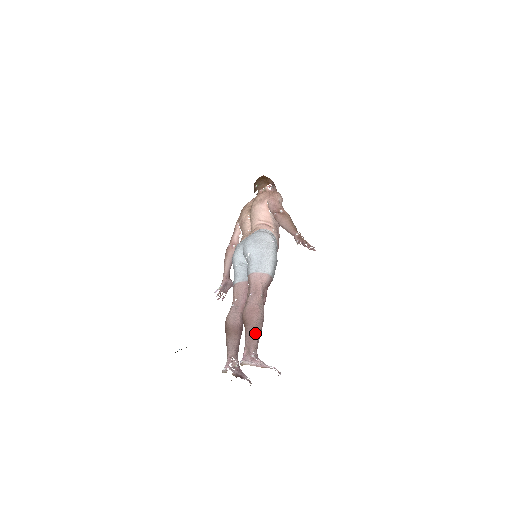
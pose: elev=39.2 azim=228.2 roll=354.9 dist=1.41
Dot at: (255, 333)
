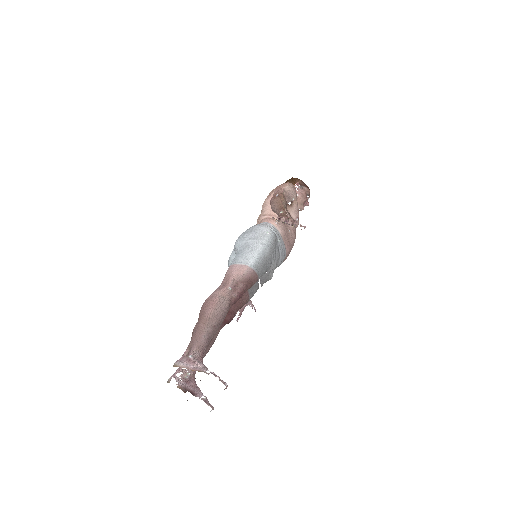
Dot at: (202, 329)
